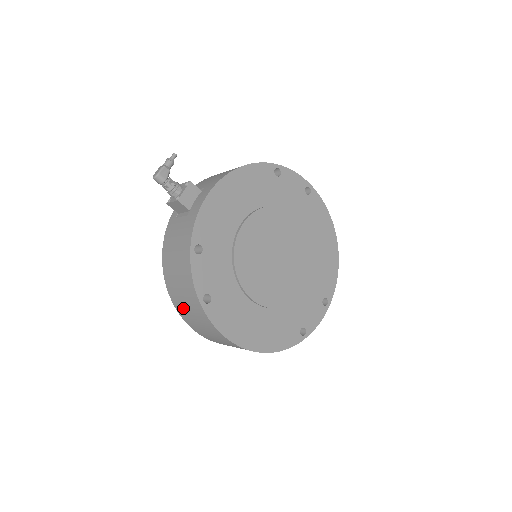
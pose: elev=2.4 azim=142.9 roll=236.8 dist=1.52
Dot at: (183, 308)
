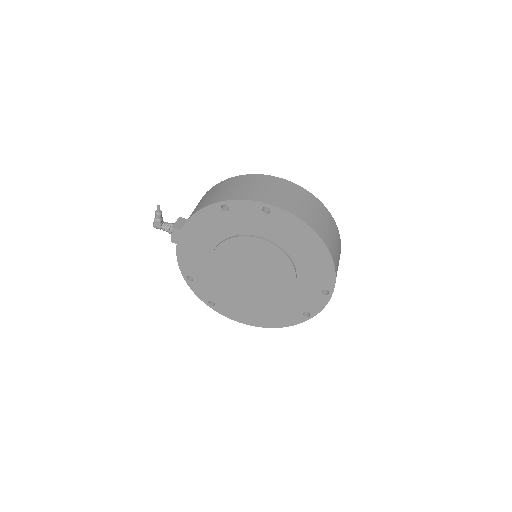
Dot at: occluded
